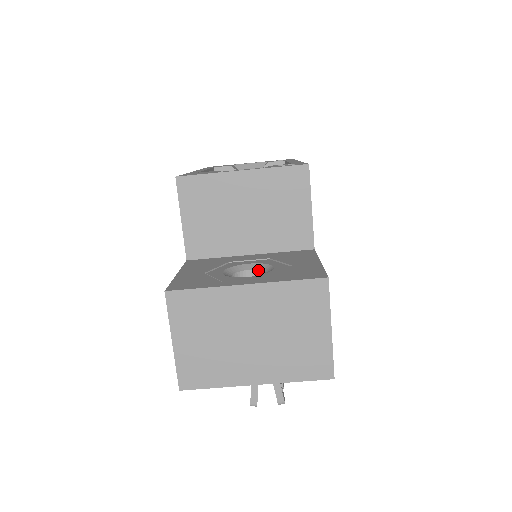
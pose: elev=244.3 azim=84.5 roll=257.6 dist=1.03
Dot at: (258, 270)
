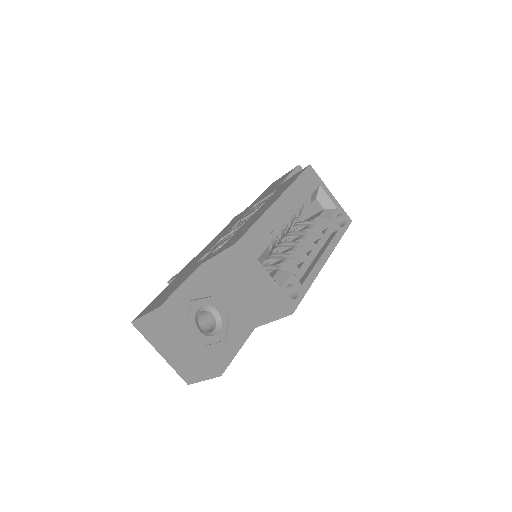
Dot at: (216, 319)
